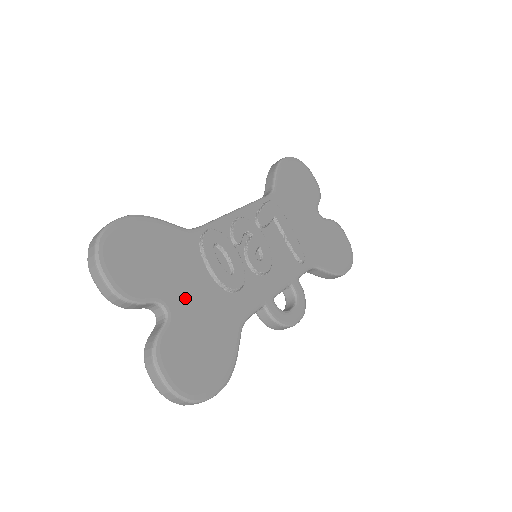
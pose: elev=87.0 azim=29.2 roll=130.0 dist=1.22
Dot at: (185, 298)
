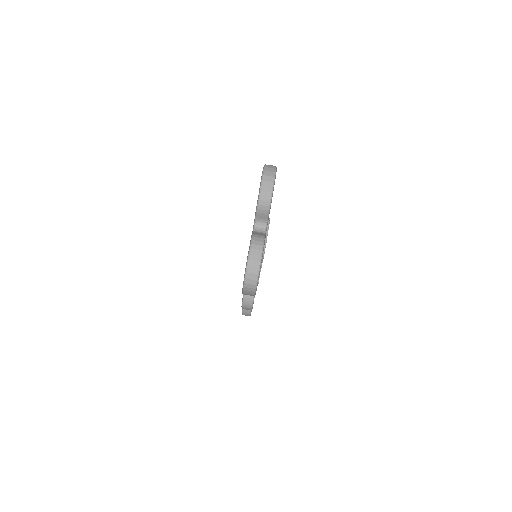
Dot at: occluded
